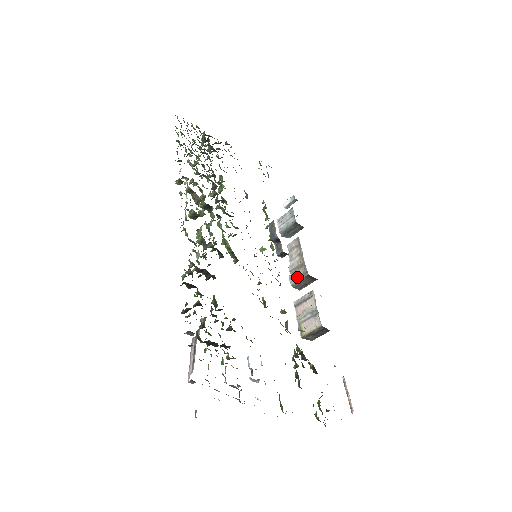
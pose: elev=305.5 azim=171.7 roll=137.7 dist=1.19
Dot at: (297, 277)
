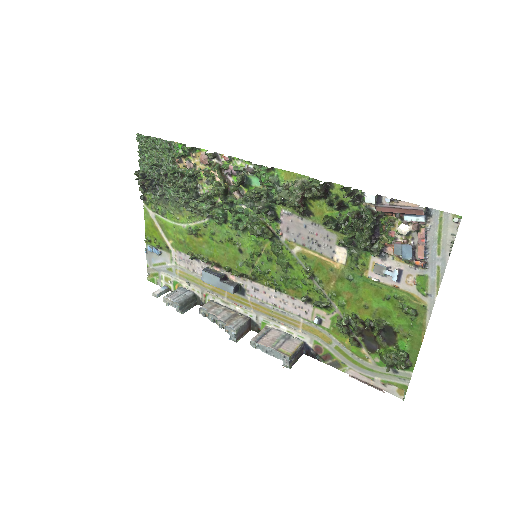
Dot at: (239, 322)
